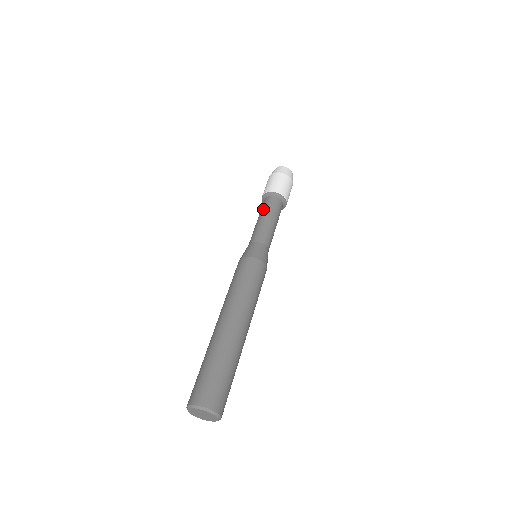
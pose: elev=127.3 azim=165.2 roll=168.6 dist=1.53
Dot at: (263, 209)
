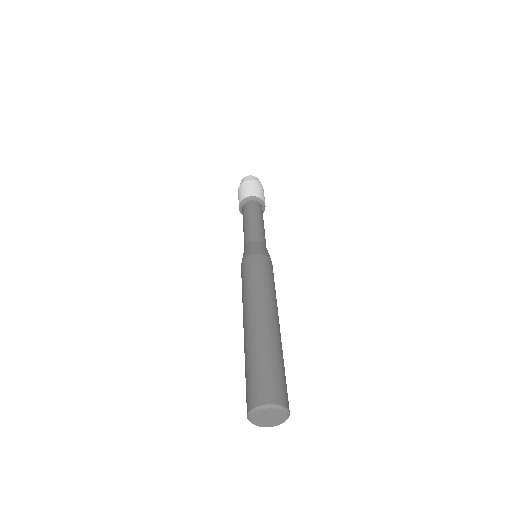
Dot at: occluded
